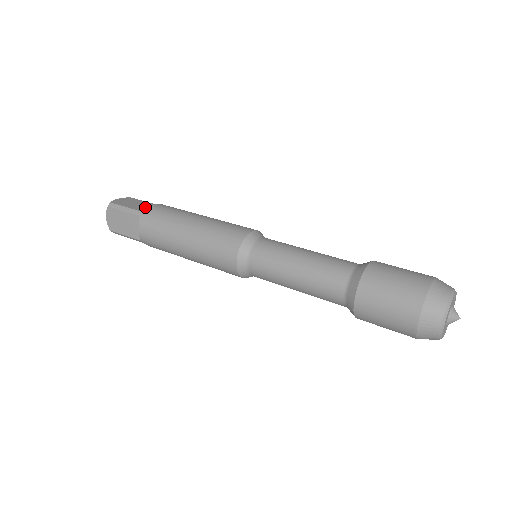
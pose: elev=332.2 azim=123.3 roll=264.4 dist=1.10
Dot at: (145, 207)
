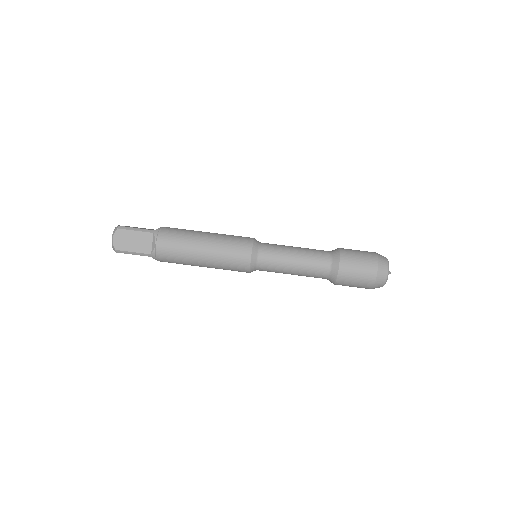
Dot at: (147, 244)
